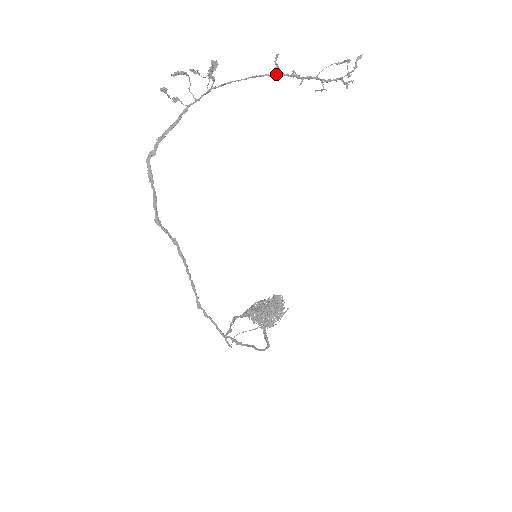
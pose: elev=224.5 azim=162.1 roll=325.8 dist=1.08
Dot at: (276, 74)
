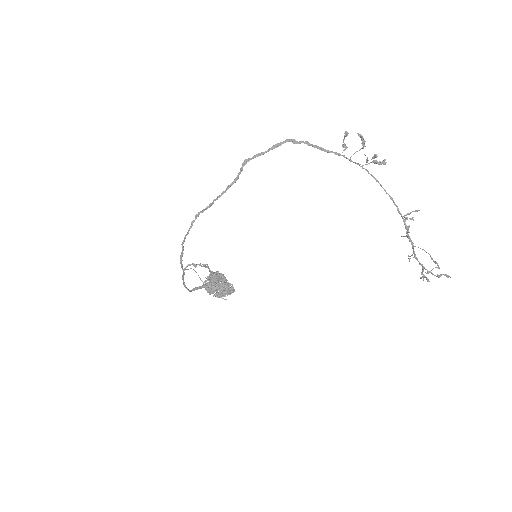
Dot at: occluded
